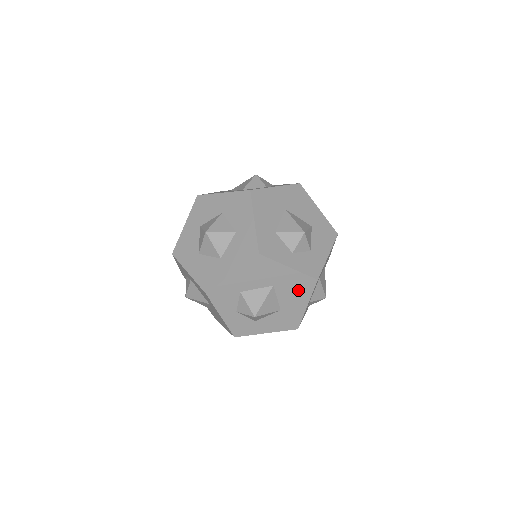
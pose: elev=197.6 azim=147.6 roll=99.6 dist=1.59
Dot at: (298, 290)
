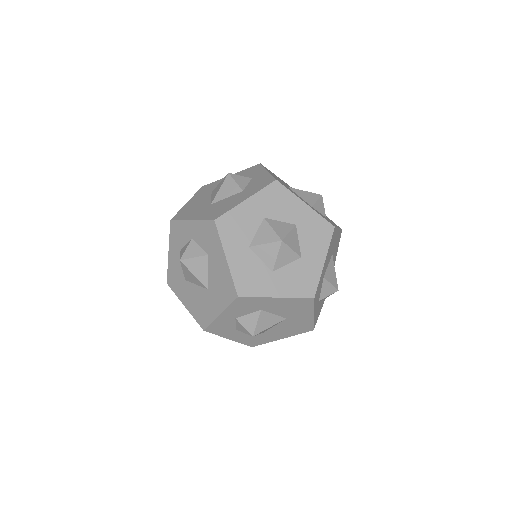
Dot at: (336, 248)
